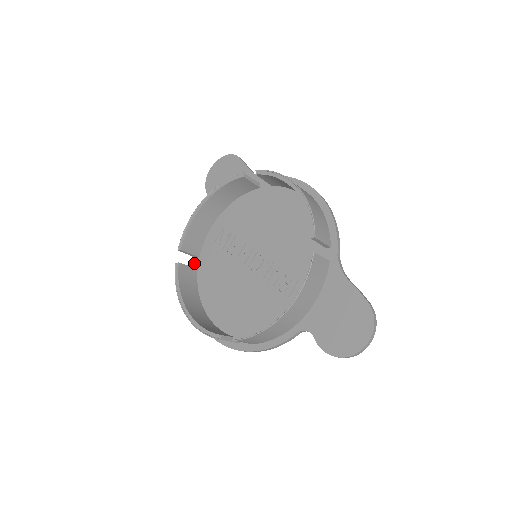
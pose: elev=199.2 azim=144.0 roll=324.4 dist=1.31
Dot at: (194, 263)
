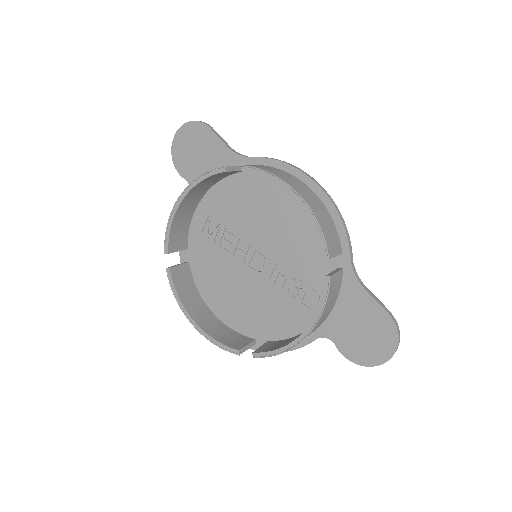
Dot at: (183, 255)
